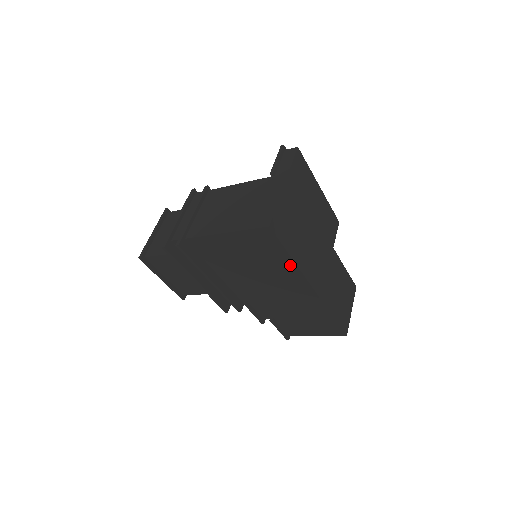
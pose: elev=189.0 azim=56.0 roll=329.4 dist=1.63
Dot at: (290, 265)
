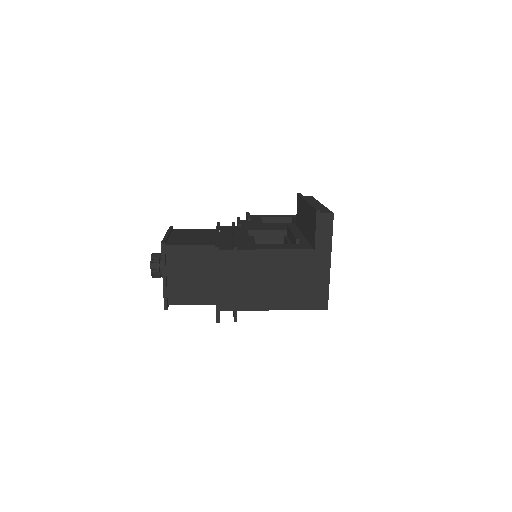
Dot at: occluded
